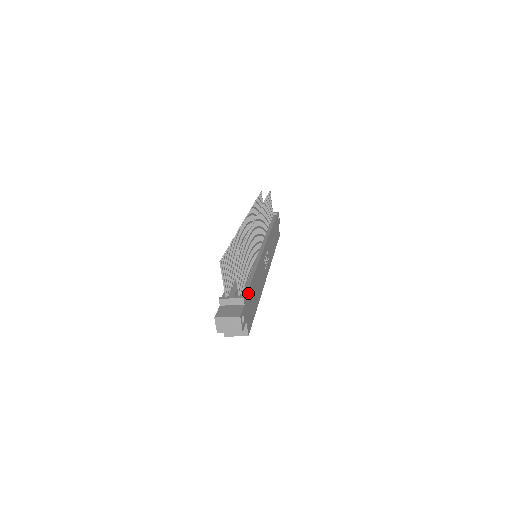
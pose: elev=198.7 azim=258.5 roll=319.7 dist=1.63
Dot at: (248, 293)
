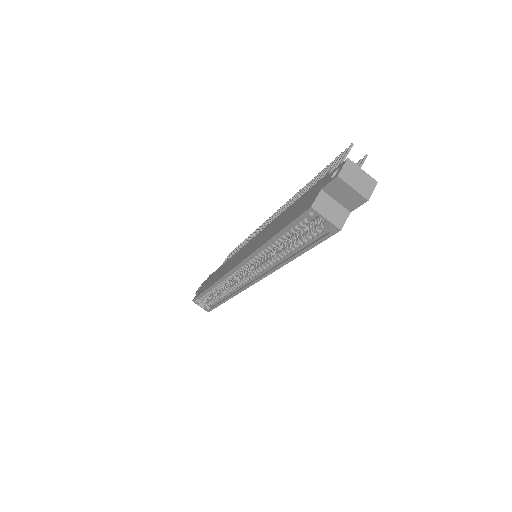
Dot at: occluded
